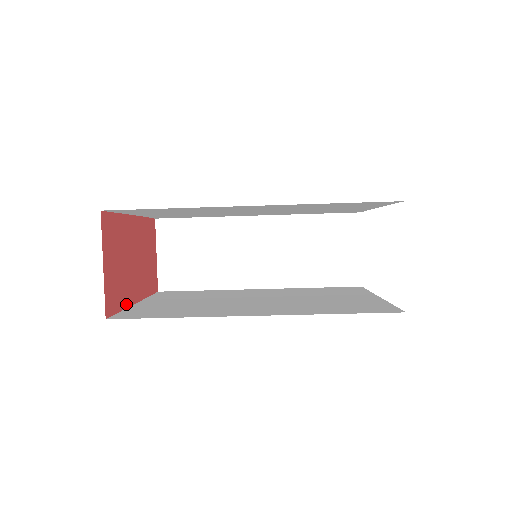
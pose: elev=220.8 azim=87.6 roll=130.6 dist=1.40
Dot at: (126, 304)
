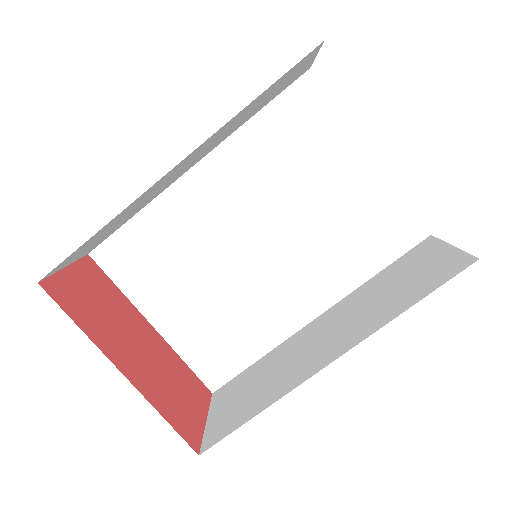
Dot at: (93, 338)
